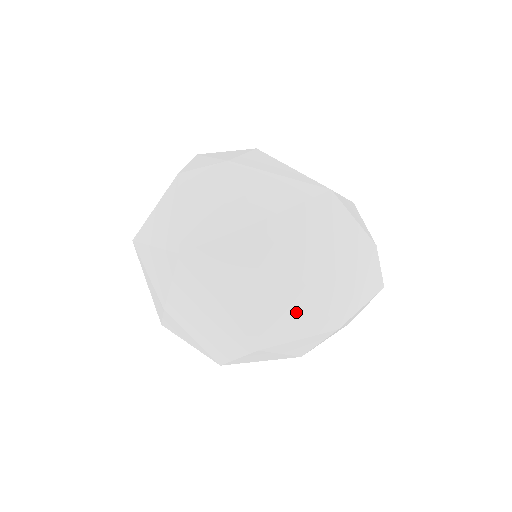
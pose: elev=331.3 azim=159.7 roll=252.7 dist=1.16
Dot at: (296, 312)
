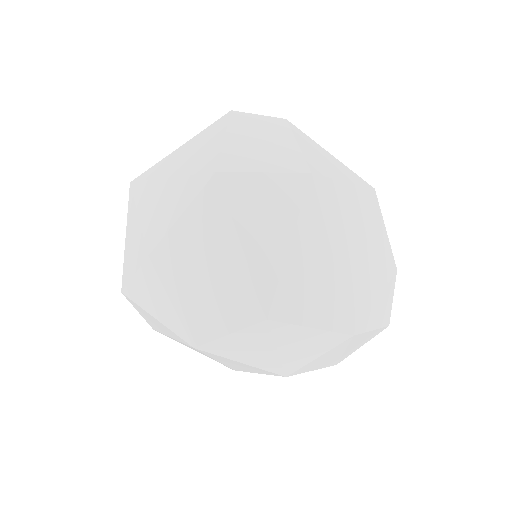
Dot at: (319, 292)
